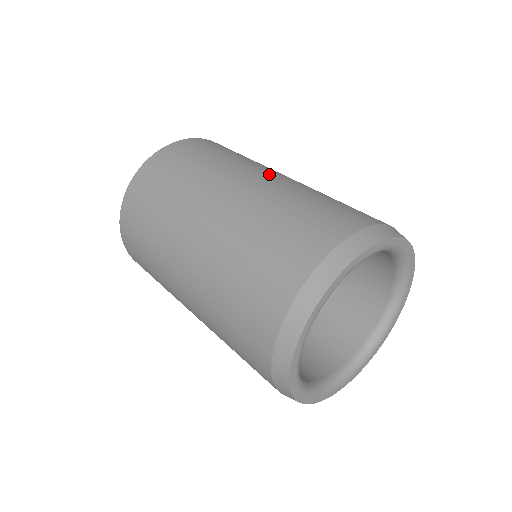
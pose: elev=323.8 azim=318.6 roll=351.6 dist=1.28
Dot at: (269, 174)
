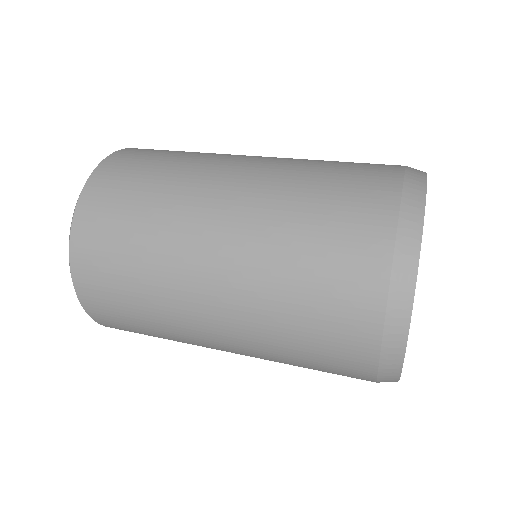
Dot at: occluded
